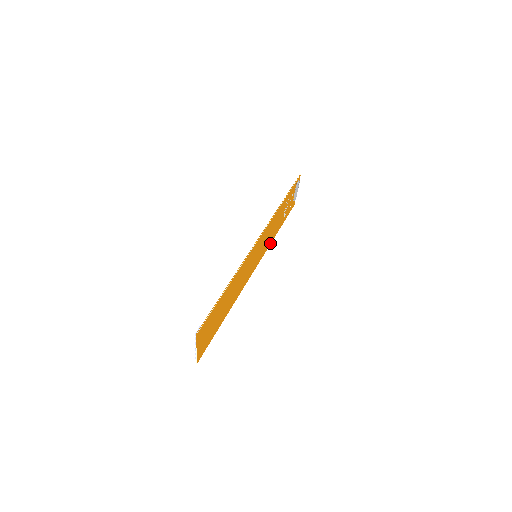
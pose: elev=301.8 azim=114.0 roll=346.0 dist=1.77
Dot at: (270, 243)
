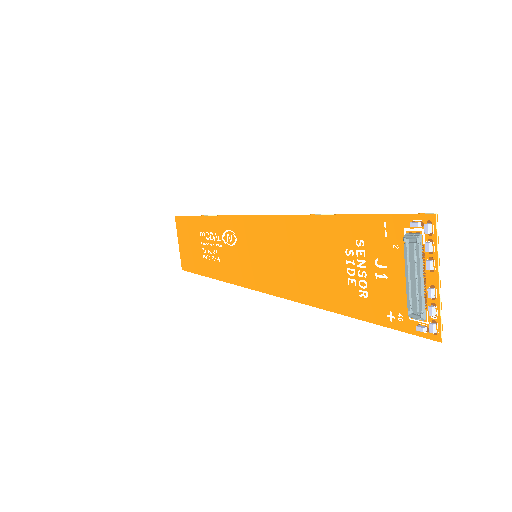
Dot at: (225, 280)
